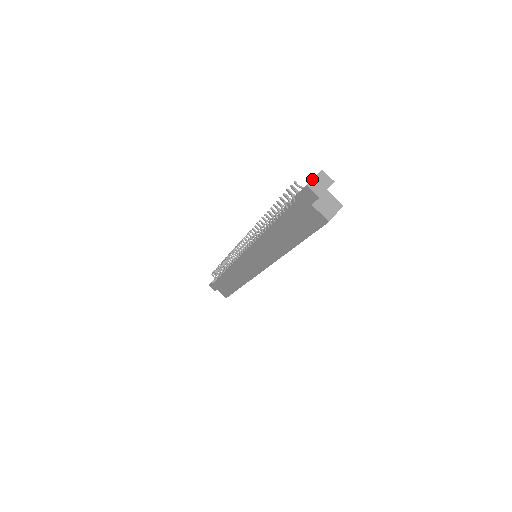
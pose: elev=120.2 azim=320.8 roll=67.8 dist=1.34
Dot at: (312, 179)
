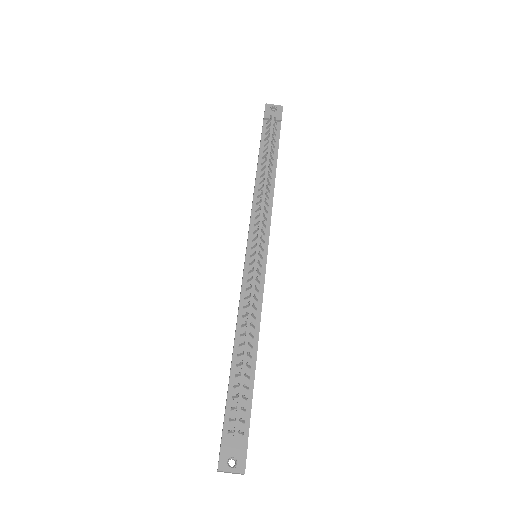
Dot at: (227, 472)
